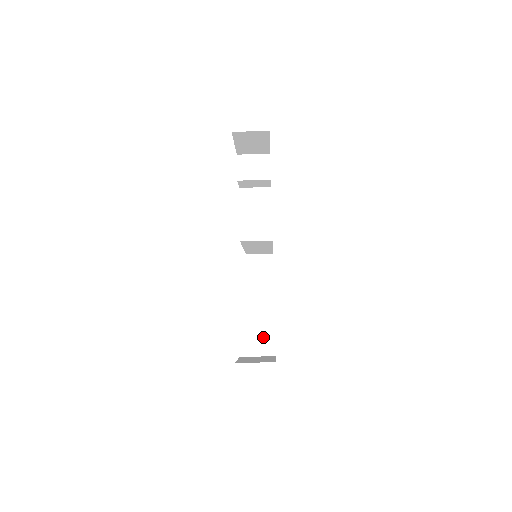
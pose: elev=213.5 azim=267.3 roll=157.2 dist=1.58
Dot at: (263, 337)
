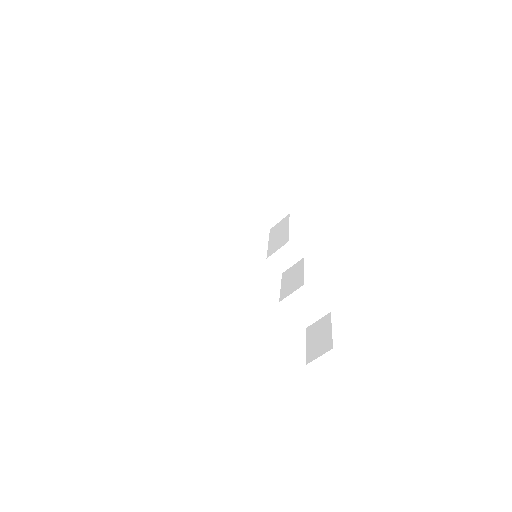
Dot at: (311, 307)
